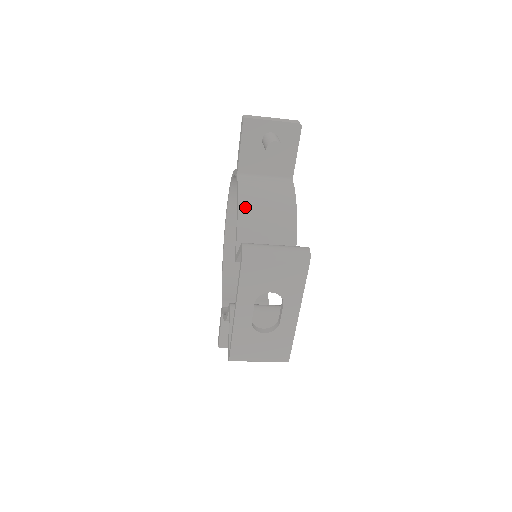
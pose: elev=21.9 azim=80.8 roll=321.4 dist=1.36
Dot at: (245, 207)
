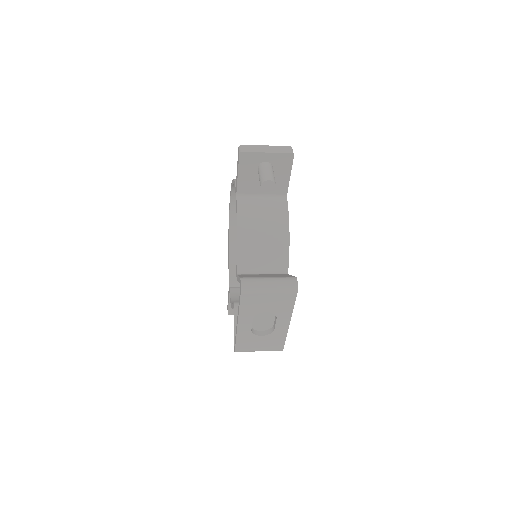
Dot at: (244, 231)
